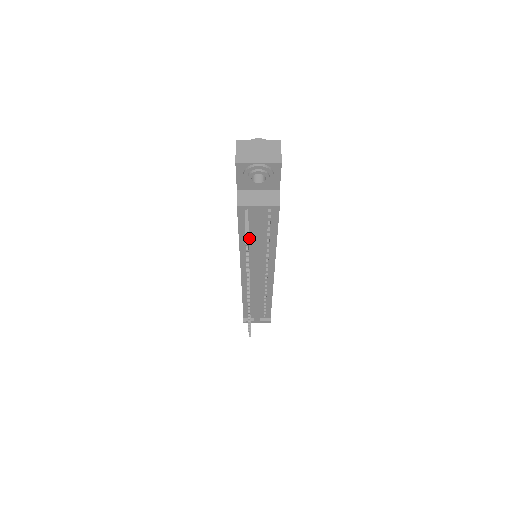
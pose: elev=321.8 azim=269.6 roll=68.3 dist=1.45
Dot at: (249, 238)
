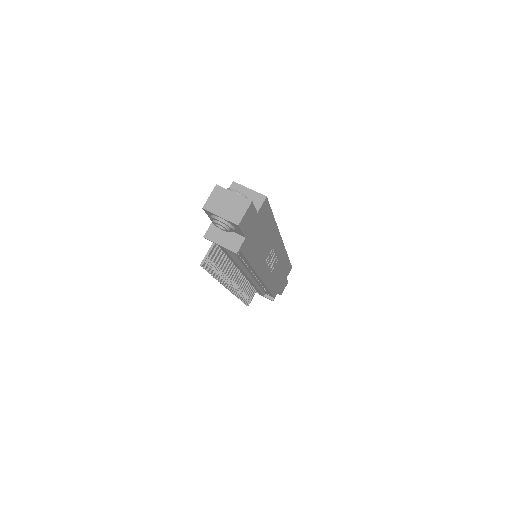
Dot at: occluded
